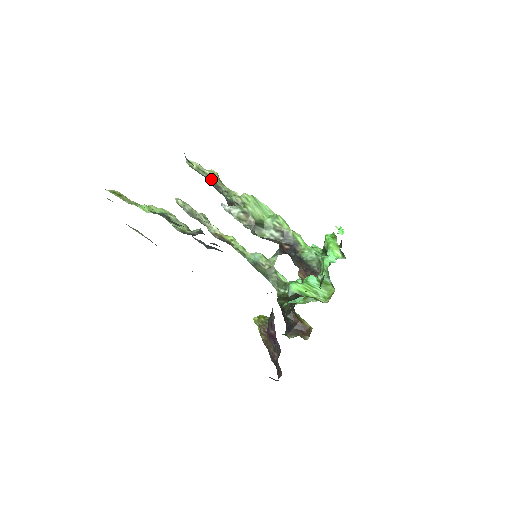
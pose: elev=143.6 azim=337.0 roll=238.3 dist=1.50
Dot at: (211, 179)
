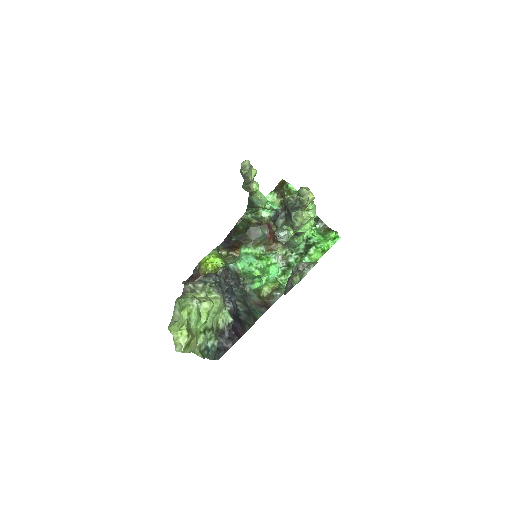
Dot at: (300, 208)
